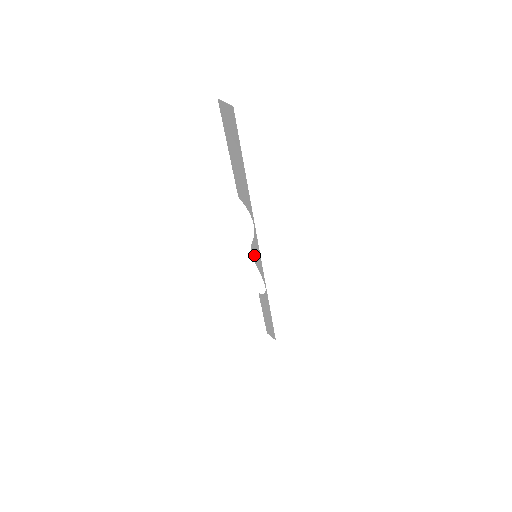
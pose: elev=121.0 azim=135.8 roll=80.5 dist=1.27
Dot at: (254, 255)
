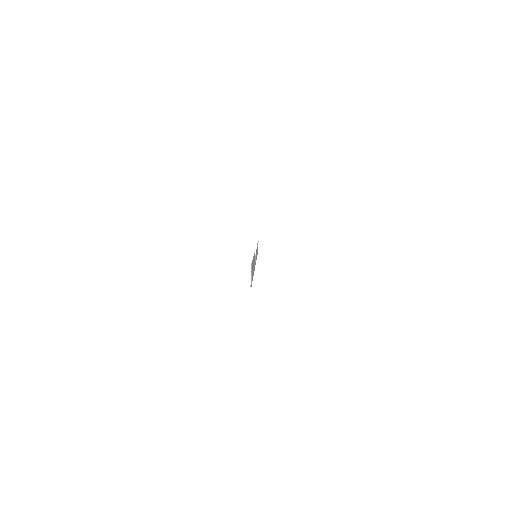
Dot at: occluded
